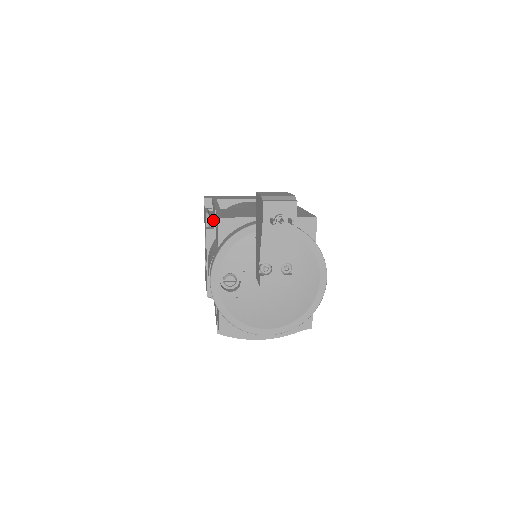
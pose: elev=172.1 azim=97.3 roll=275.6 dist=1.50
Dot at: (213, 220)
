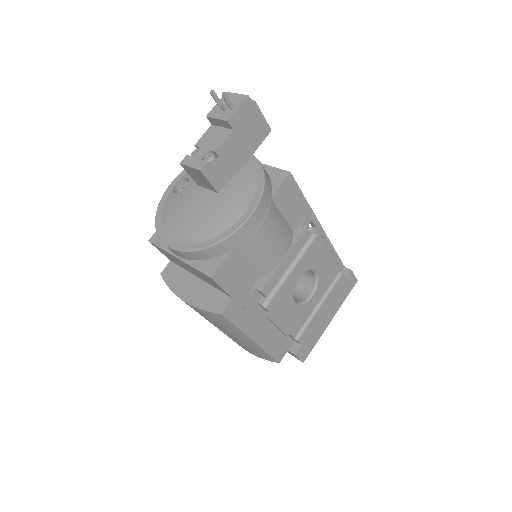
Dot at: occluded
